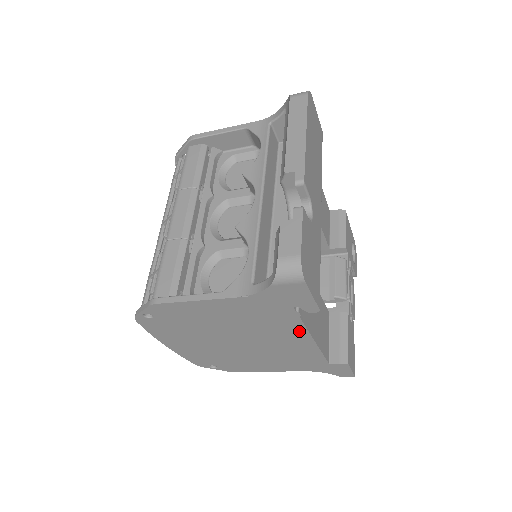
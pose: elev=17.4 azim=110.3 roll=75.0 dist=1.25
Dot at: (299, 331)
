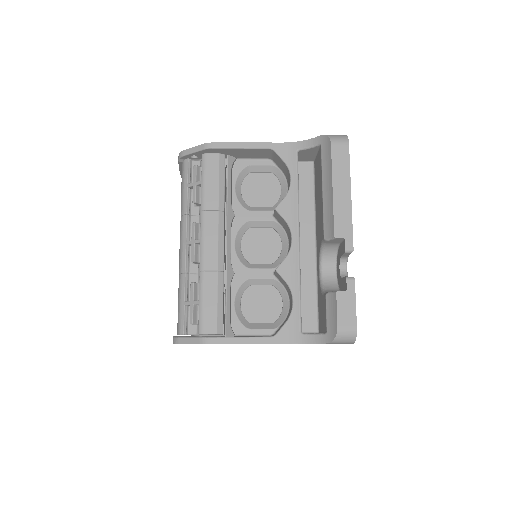
Dot at: occluded
